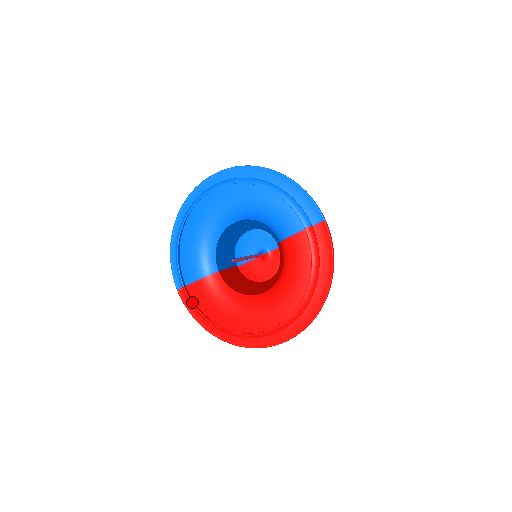
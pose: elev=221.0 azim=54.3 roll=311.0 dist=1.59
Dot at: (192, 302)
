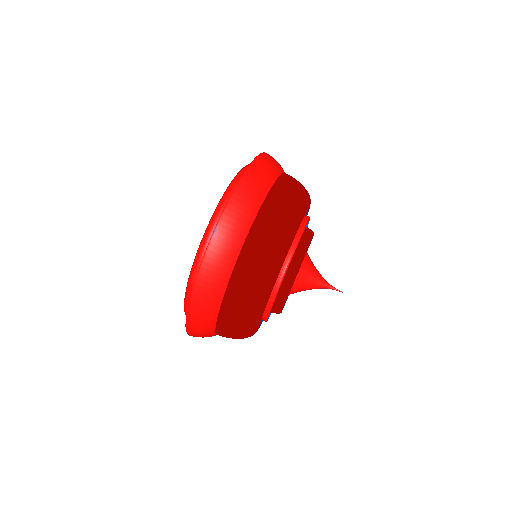
Dot at: occluded
